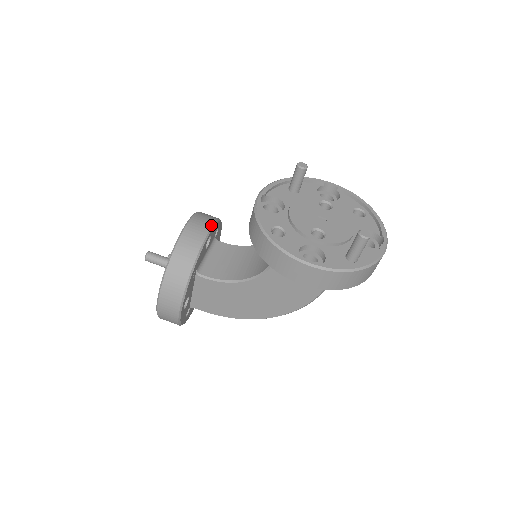
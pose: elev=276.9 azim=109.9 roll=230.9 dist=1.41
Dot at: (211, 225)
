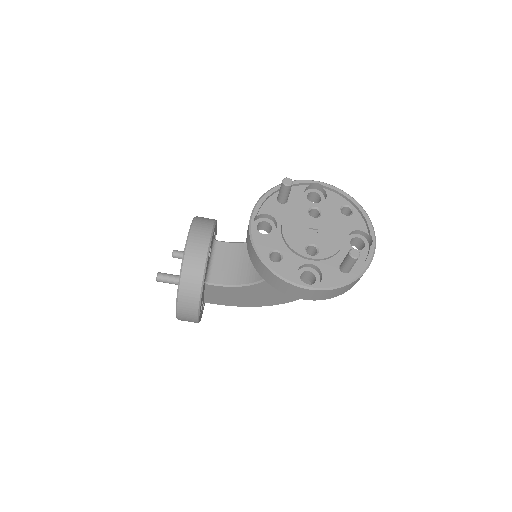
Dot at: (209, 237)
